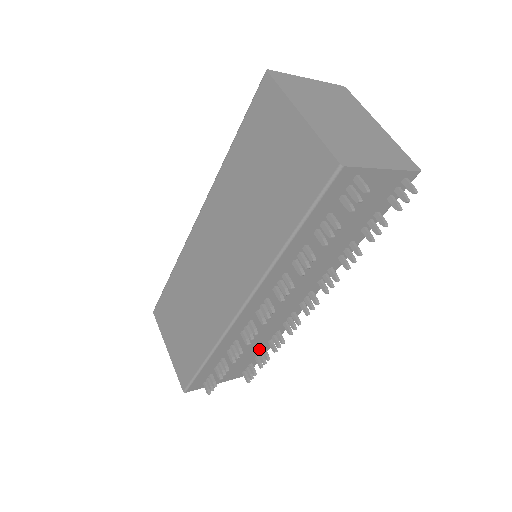
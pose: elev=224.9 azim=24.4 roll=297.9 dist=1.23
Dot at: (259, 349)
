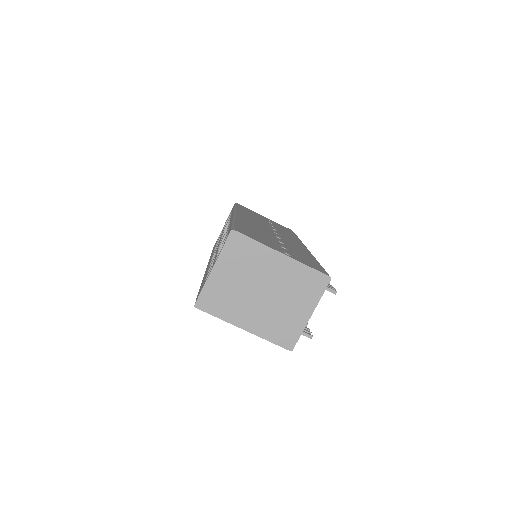
Dot at: occluded
